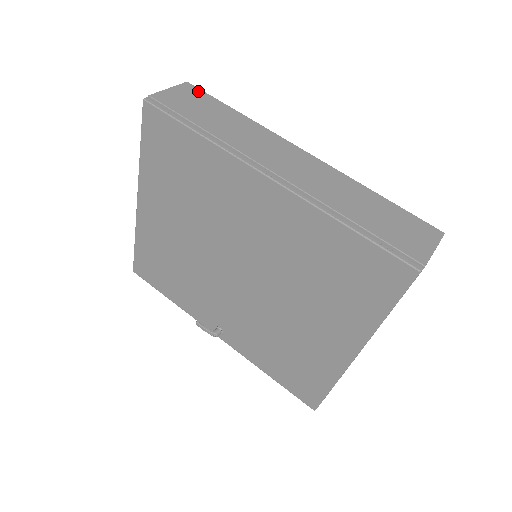
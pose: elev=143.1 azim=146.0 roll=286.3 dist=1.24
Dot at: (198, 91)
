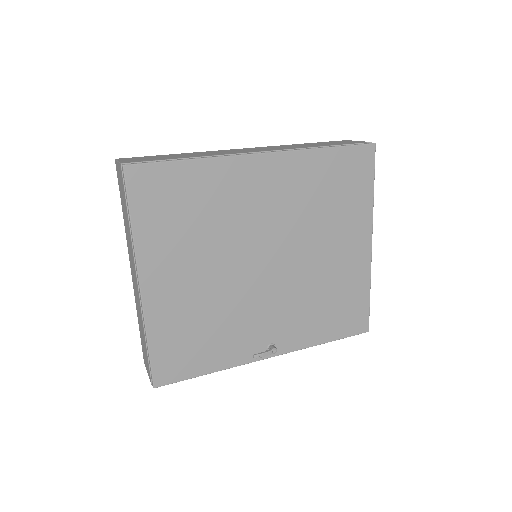
Dot at: occluded
